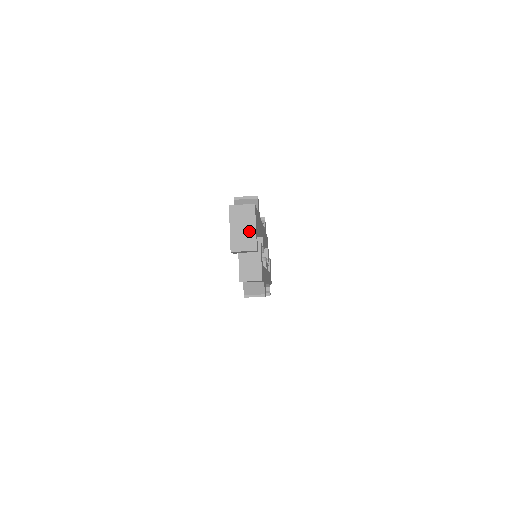
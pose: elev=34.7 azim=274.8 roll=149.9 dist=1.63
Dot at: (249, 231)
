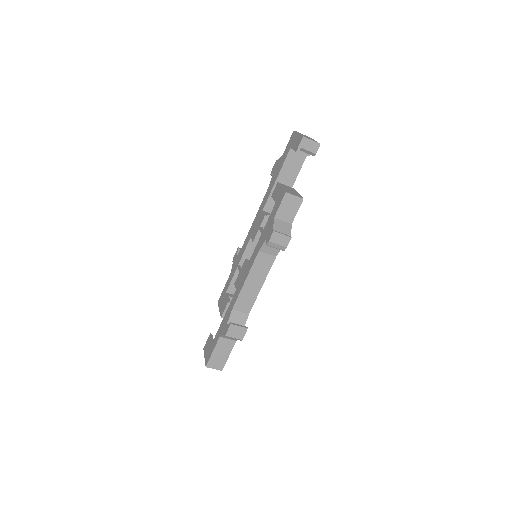
Dot at: occluded
